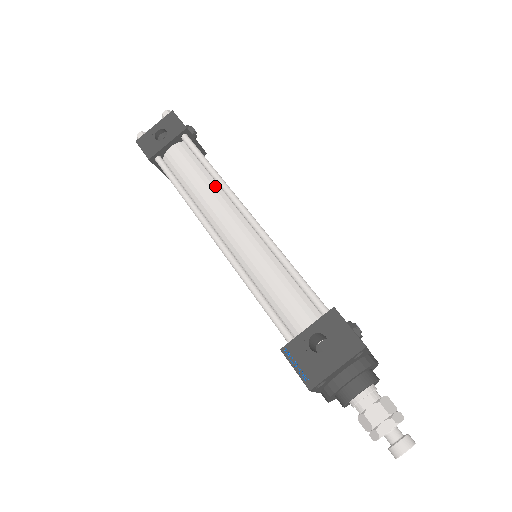
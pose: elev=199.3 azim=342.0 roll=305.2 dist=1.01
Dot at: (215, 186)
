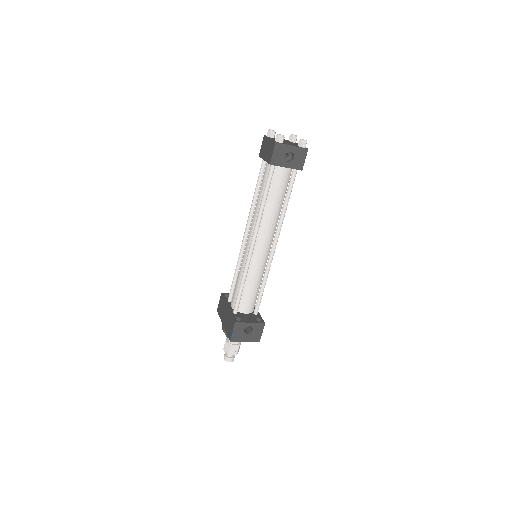
Dot at: (278, 214)
